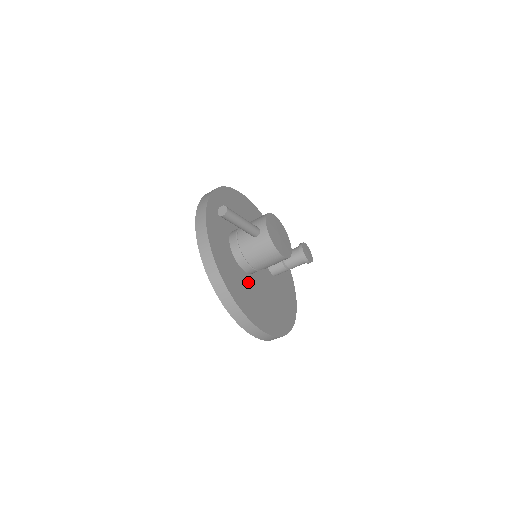
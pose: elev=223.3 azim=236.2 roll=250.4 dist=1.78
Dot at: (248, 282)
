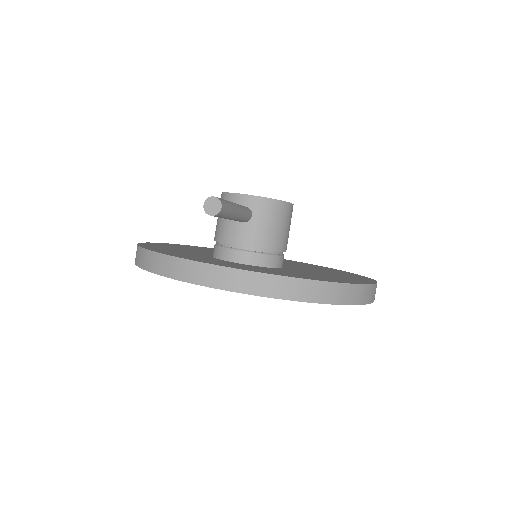
Dot at: (297, 271)
